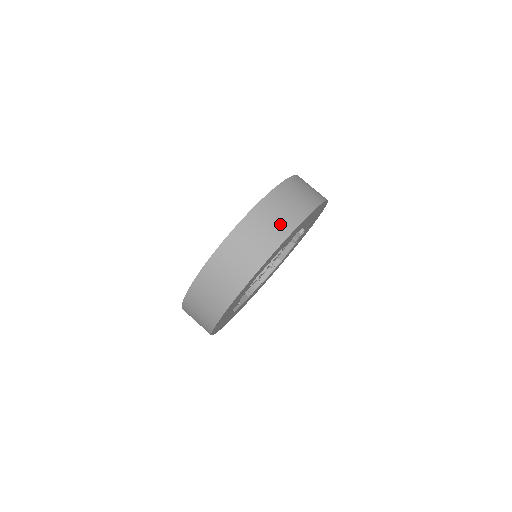
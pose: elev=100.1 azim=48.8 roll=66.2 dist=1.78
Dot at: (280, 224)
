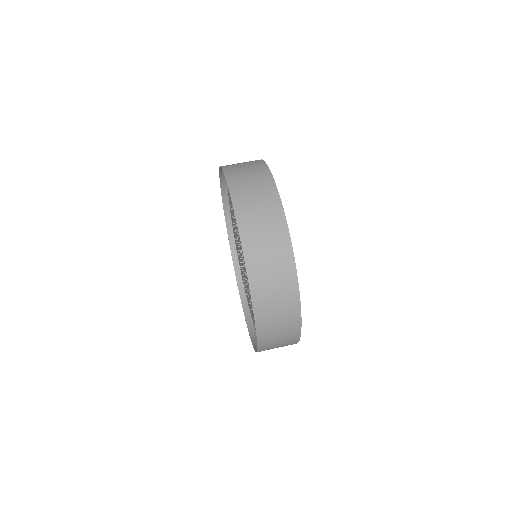
Dot at: (269, 214)
